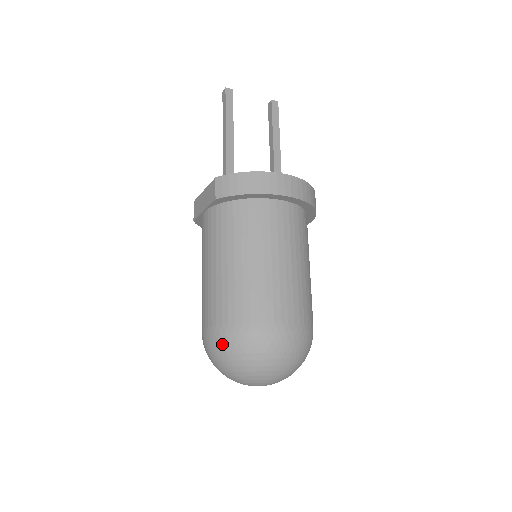
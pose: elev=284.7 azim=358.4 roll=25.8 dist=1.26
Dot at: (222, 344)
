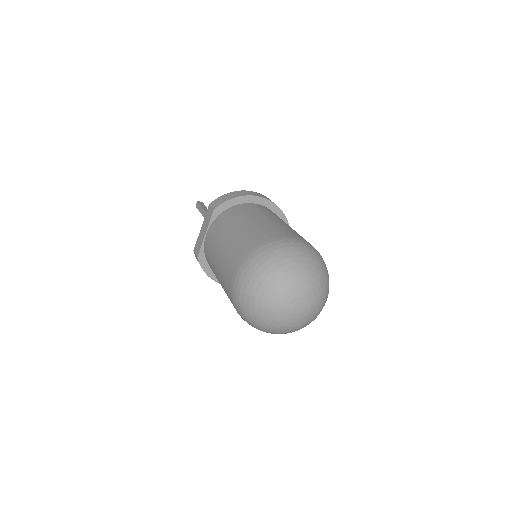
Dot at: (253, 262)
